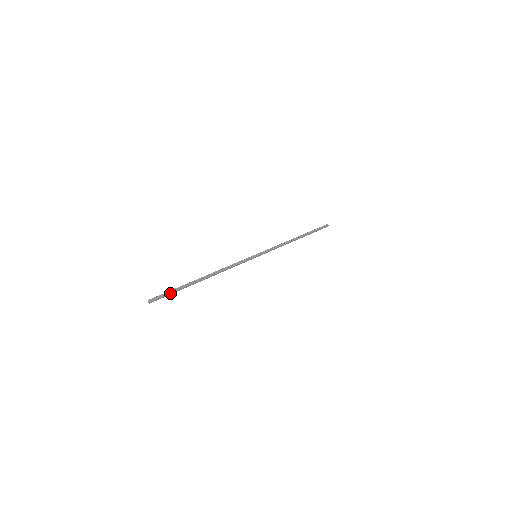
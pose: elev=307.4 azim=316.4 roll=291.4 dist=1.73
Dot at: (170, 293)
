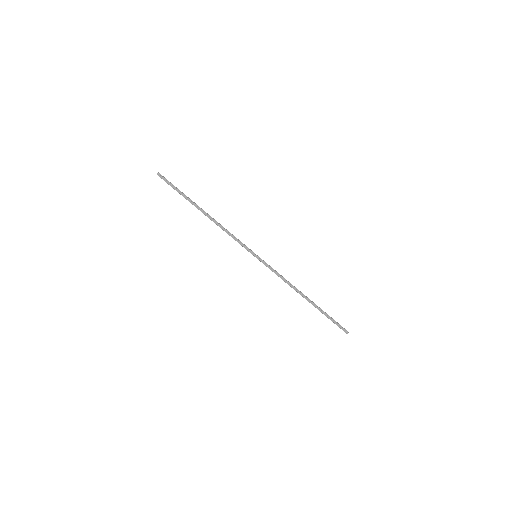
Dot at: (174, 187)
